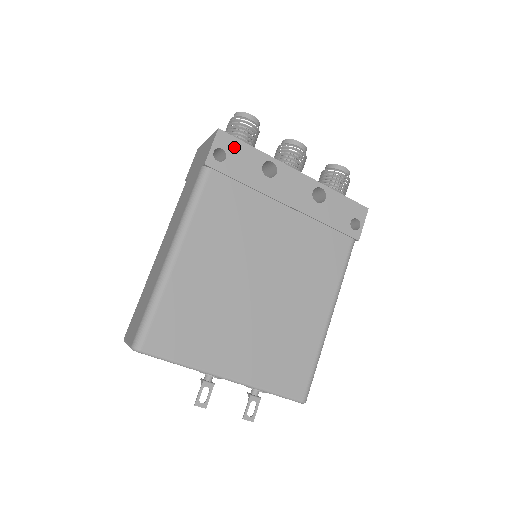
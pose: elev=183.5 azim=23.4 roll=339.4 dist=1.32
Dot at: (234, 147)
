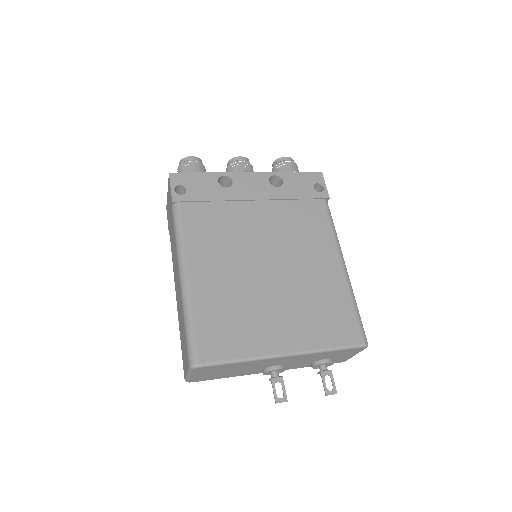
Dot at: (188, 180)
